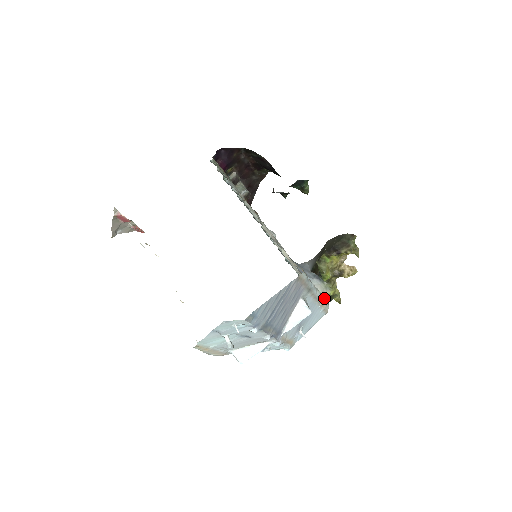
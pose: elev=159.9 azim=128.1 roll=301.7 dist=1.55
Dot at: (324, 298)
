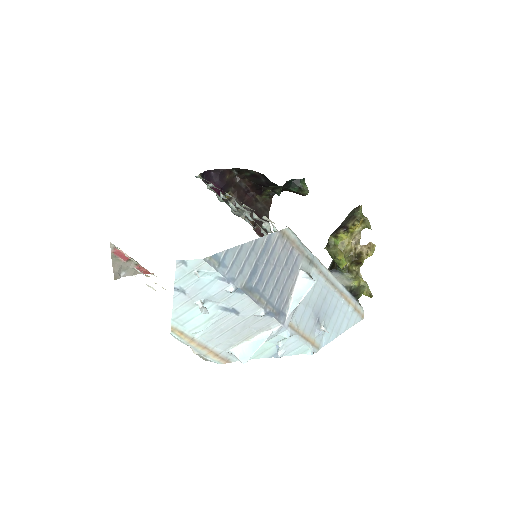
Dot at: (347, 290)
